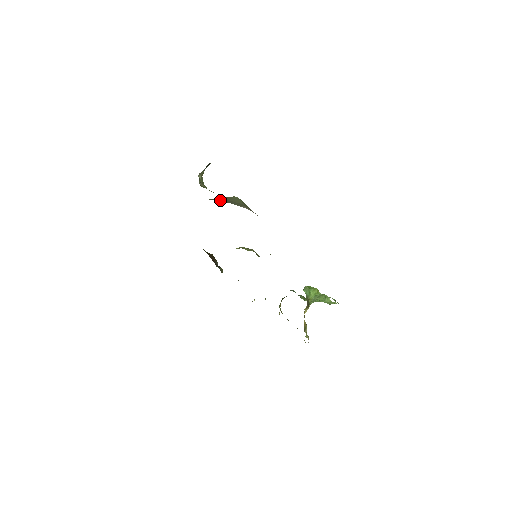
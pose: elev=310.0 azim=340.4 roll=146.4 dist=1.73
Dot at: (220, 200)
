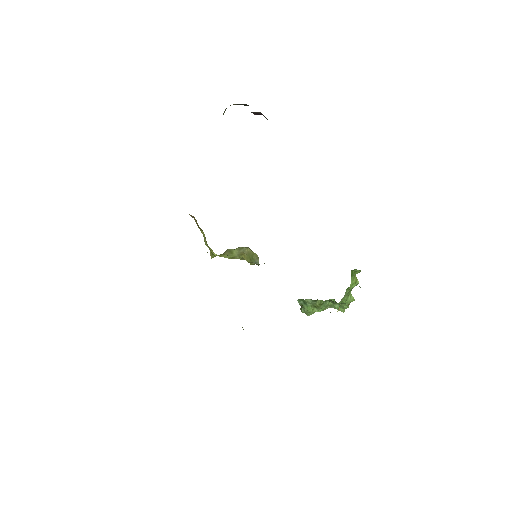
Dot at: occluded
